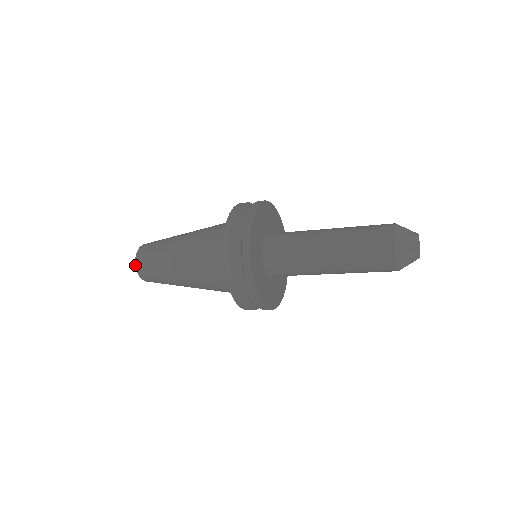
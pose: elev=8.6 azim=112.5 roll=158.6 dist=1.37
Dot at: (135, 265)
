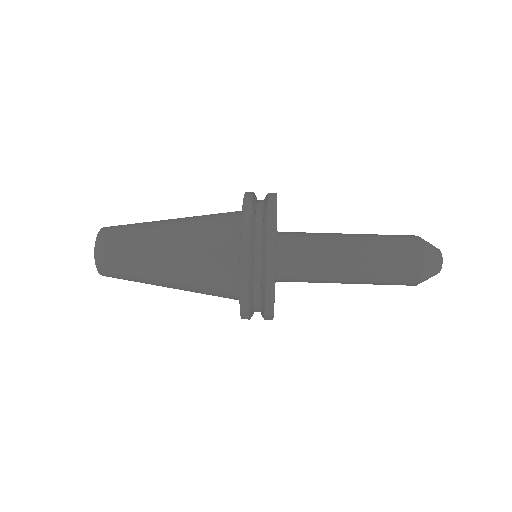
Dot at: occluded
